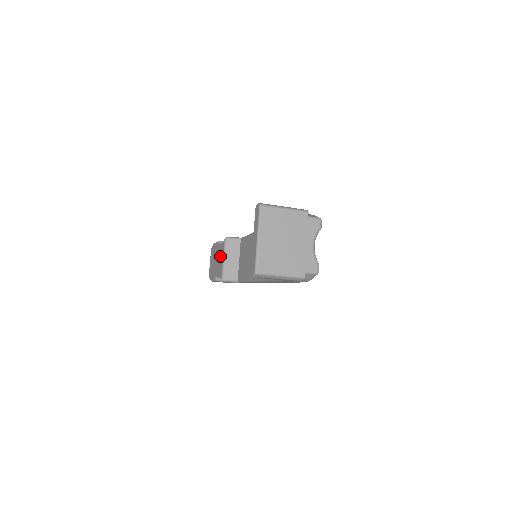
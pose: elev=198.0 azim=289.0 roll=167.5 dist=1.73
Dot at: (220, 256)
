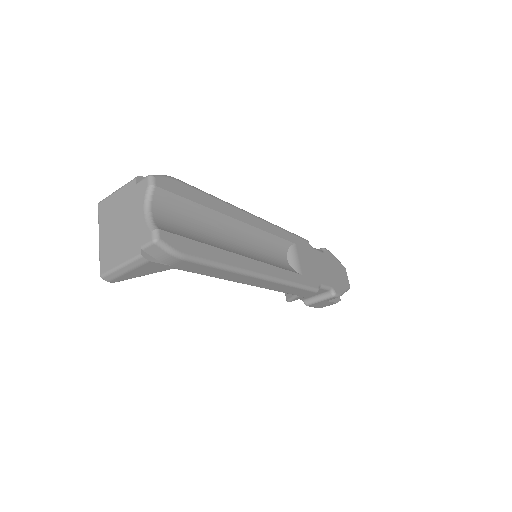
Dot at: occluded
